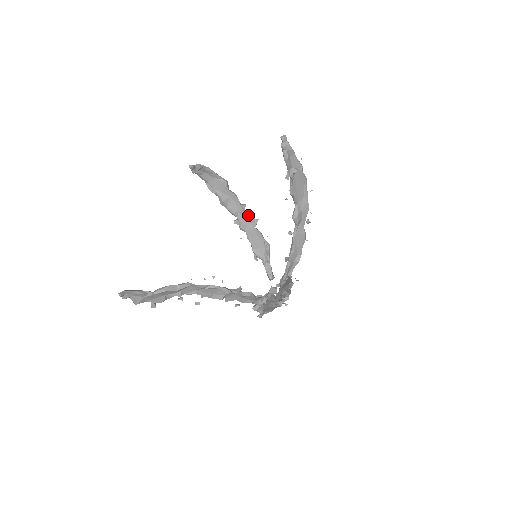
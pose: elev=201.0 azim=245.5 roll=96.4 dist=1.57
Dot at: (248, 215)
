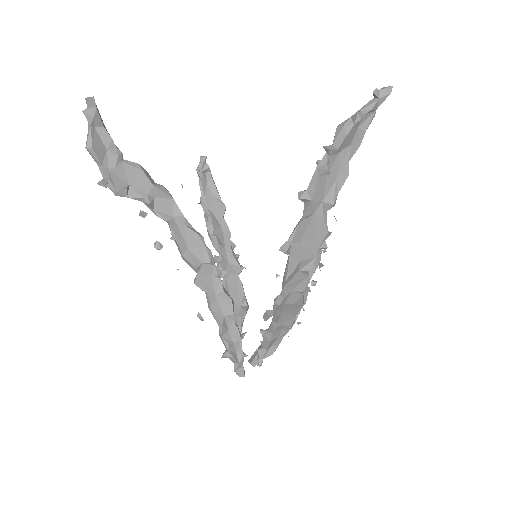
Dot at: (234, 256)
